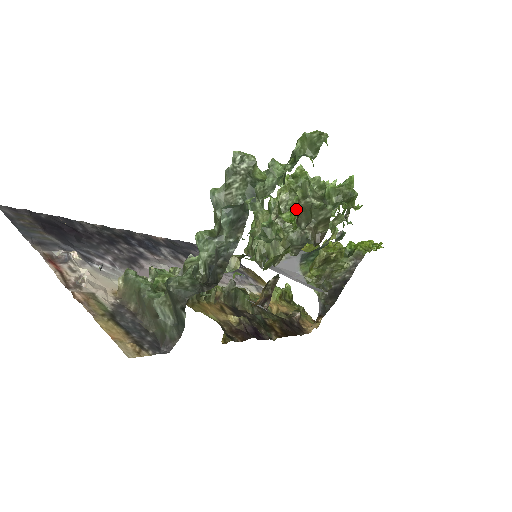
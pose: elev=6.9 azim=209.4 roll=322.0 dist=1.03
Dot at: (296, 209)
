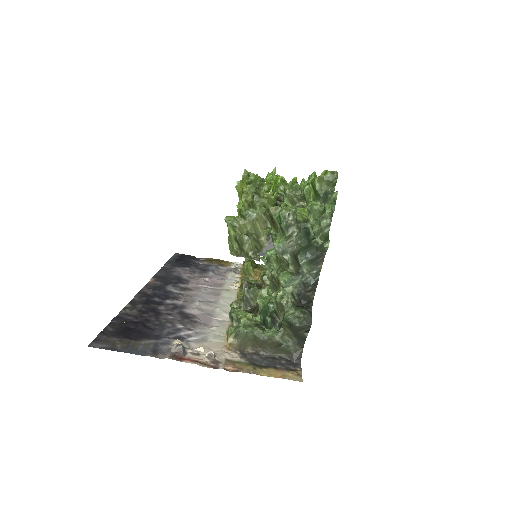
Dot at: occluded
